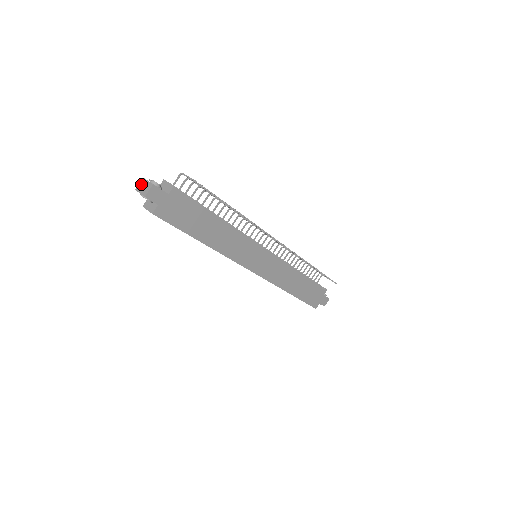
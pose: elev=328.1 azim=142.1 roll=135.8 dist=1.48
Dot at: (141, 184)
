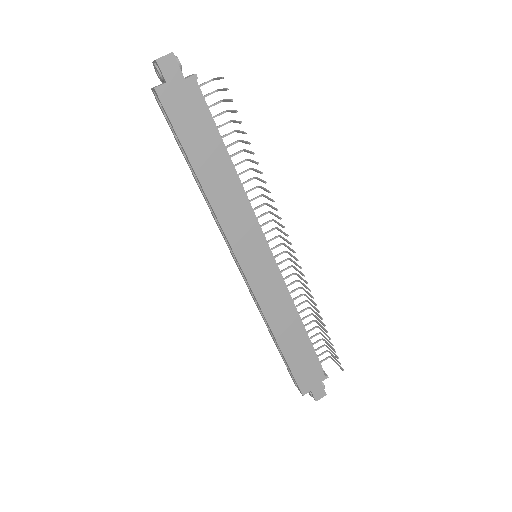
Dot at: occluded
